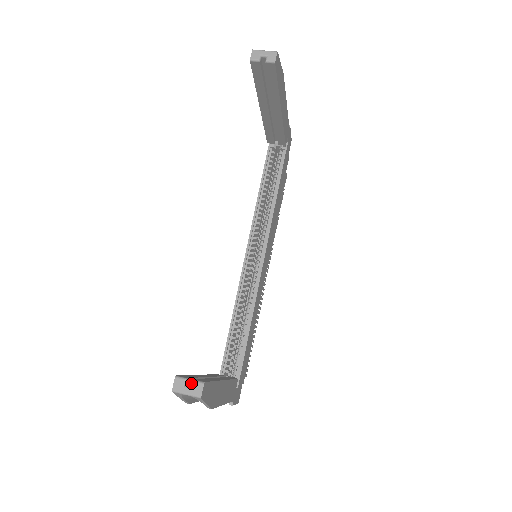
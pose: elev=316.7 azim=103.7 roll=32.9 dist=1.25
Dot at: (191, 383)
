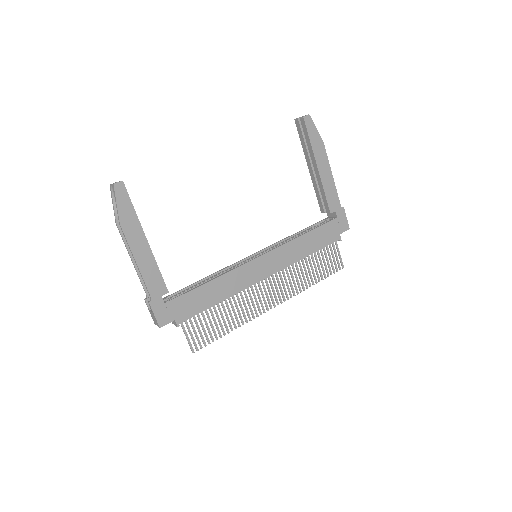
Dot at: occluded
